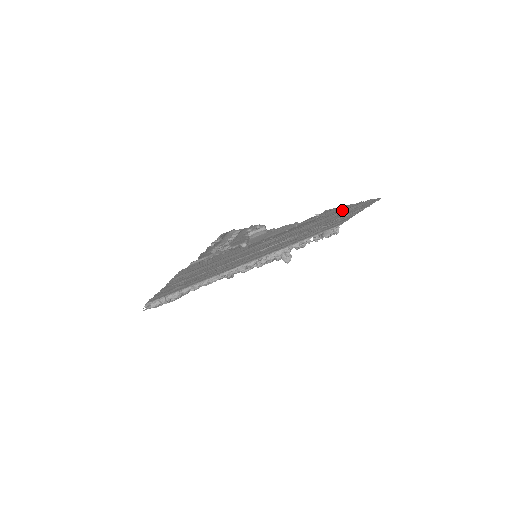
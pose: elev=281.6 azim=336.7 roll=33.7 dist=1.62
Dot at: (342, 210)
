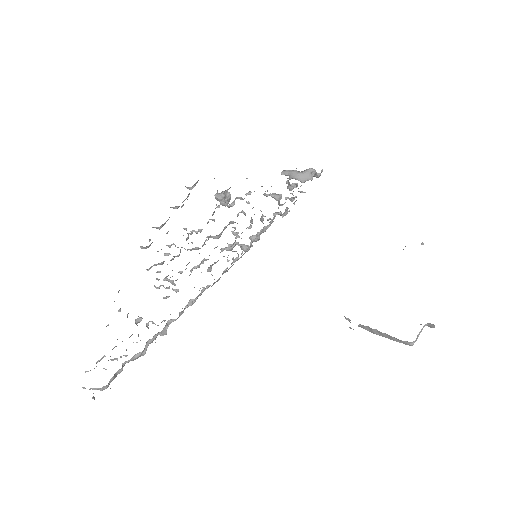
Dot at: occluded
